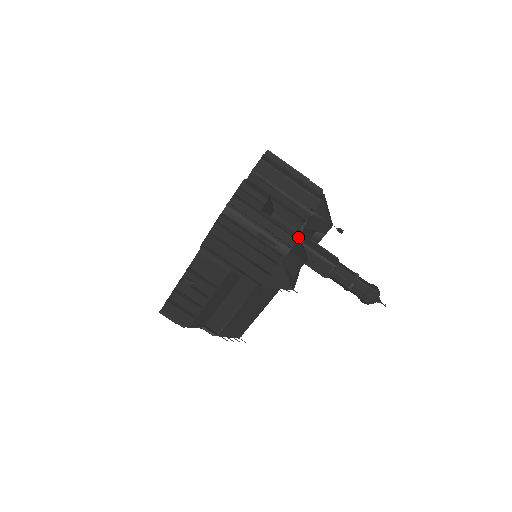
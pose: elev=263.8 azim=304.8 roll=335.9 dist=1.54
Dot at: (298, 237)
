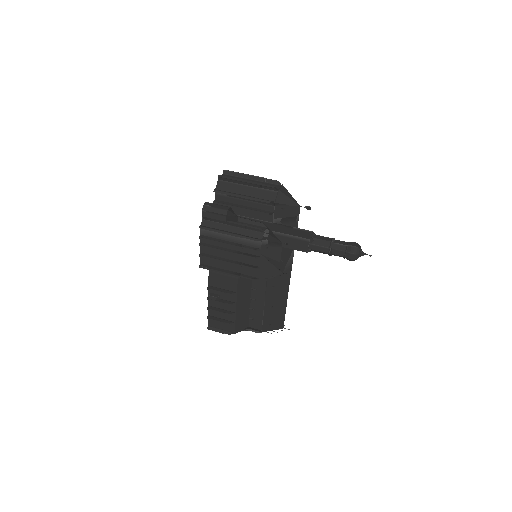
Dot at: (265, 229)
